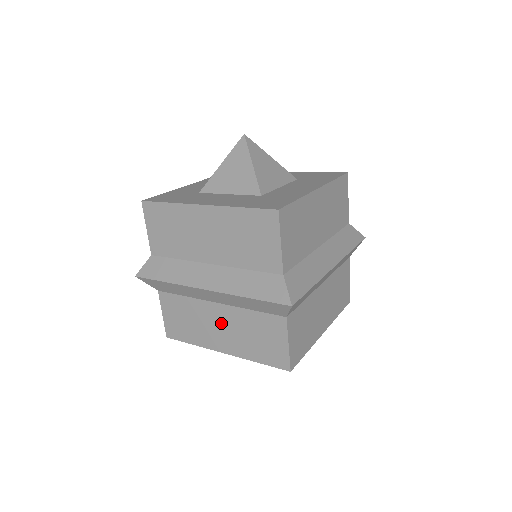
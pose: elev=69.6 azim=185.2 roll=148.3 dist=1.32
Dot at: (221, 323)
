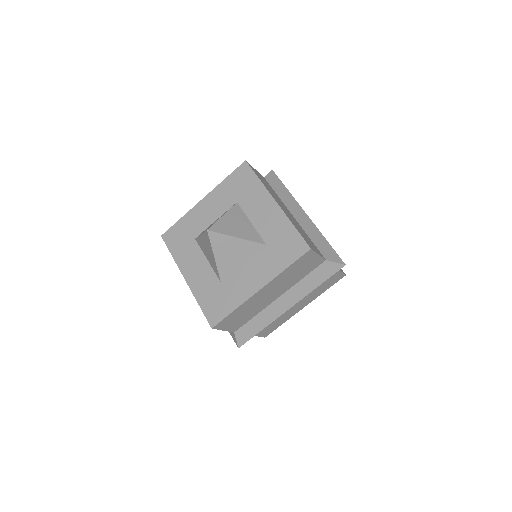
Dot at: occluded
